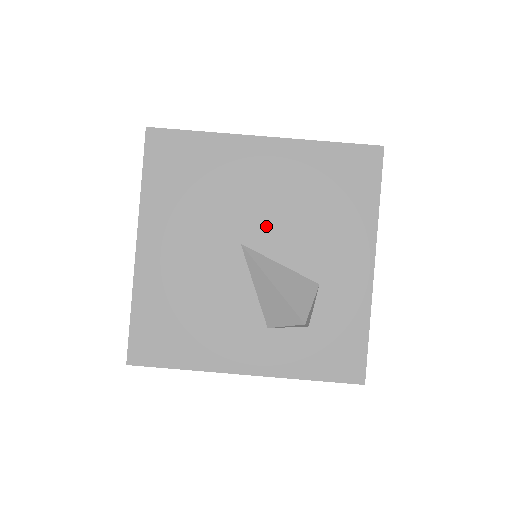
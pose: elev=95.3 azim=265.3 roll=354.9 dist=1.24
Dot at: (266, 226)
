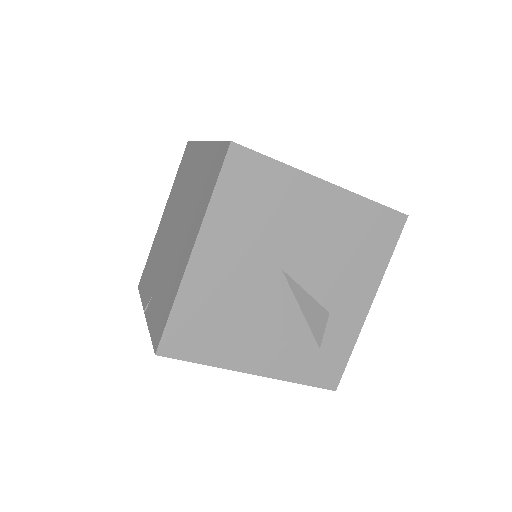
Dot at: (305, 258)
